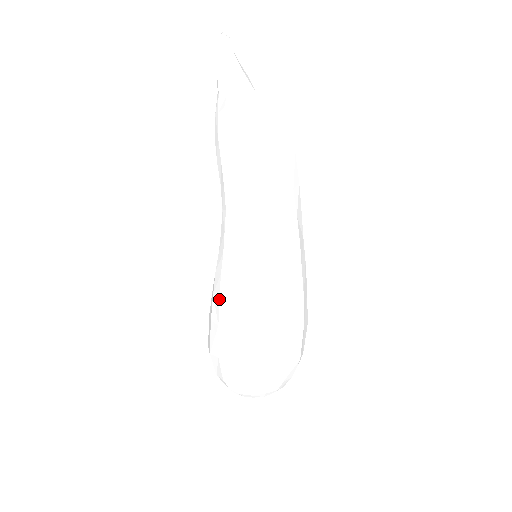
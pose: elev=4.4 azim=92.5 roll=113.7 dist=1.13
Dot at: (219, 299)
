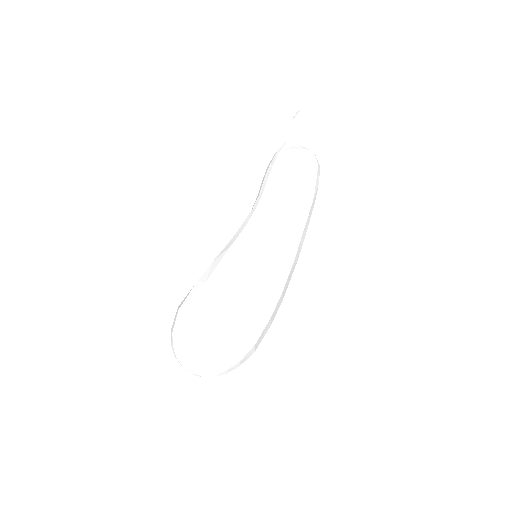
Dot at: (230, 264)
